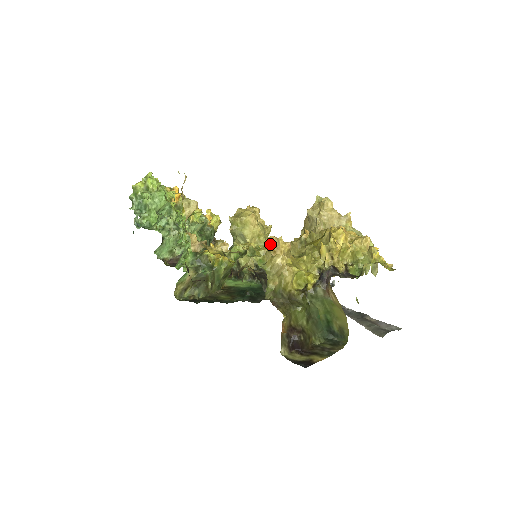
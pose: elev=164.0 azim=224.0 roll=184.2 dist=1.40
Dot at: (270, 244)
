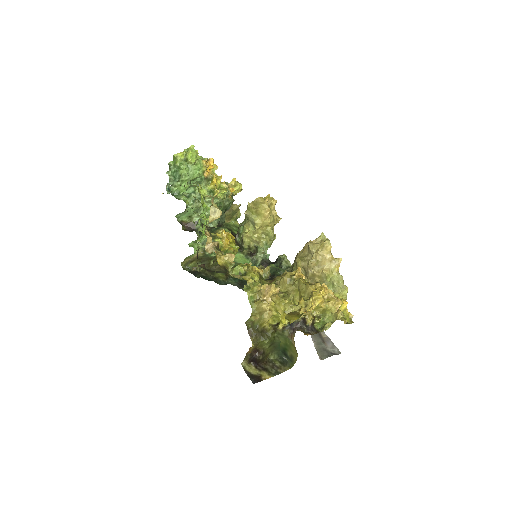
Dot at: (263, 289)
